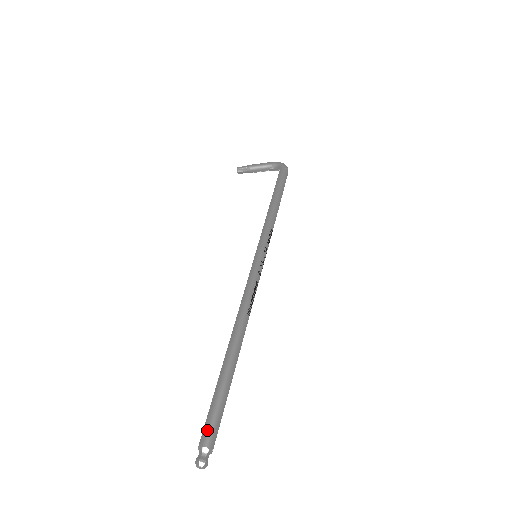
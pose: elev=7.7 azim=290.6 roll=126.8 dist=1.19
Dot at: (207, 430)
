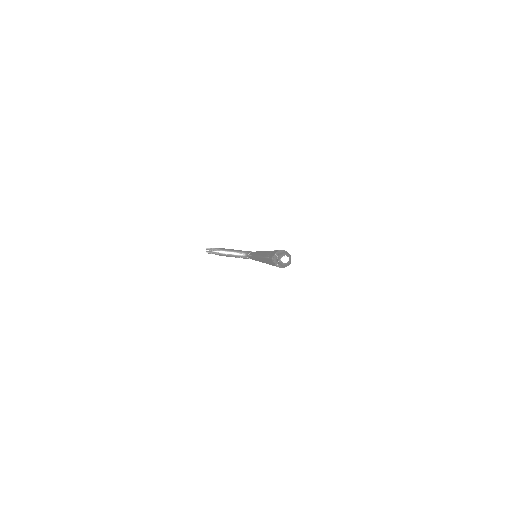
Dot at: occluded
